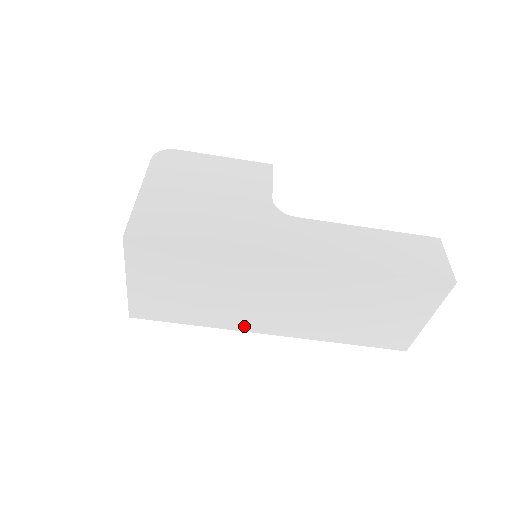
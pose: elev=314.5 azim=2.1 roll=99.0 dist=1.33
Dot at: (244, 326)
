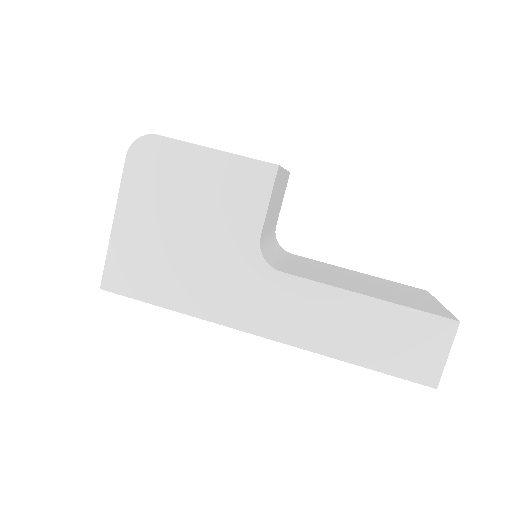
Dot at: occluded
